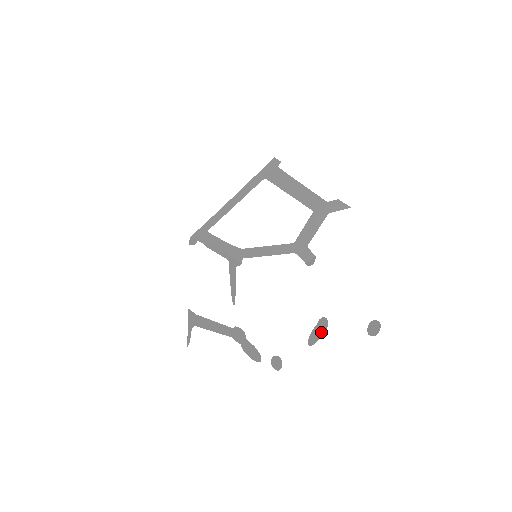
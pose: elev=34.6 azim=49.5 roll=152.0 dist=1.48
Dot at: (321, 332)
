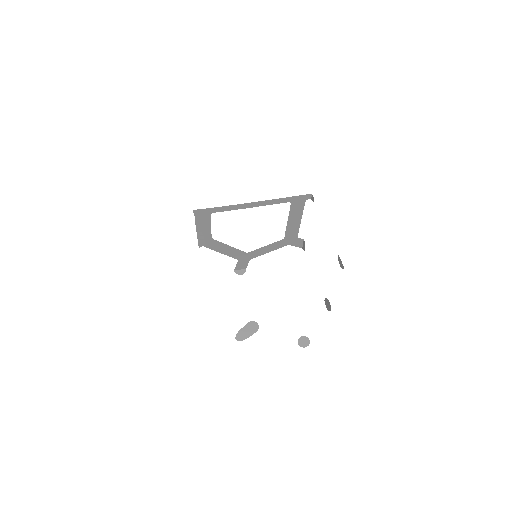
Dot at: (251, 332)
